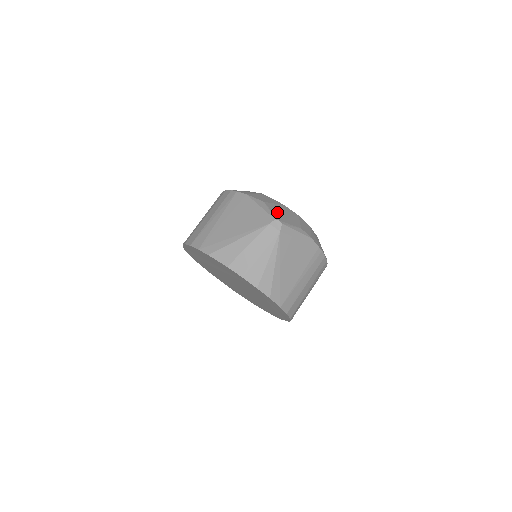
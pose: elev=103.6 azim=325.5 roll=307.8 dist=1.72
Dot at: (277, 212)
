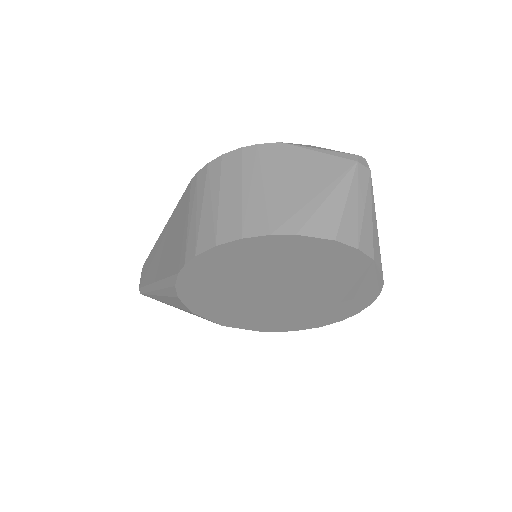
Dot at: occluded
